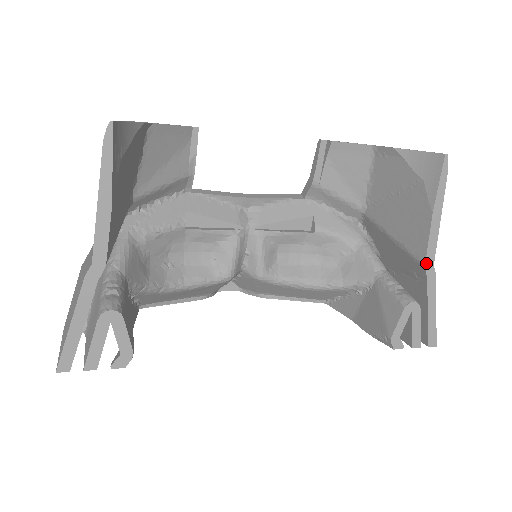
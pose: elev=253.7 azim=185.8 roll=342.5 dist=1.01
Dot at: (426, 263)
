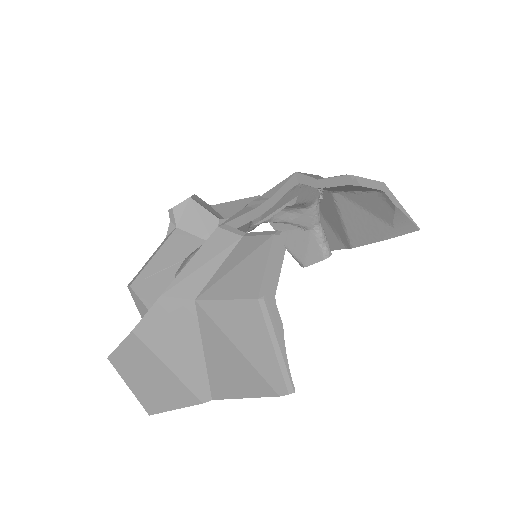
Dot at: occluded
